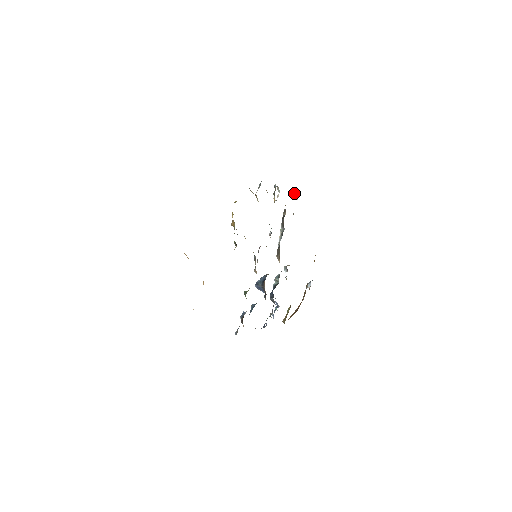
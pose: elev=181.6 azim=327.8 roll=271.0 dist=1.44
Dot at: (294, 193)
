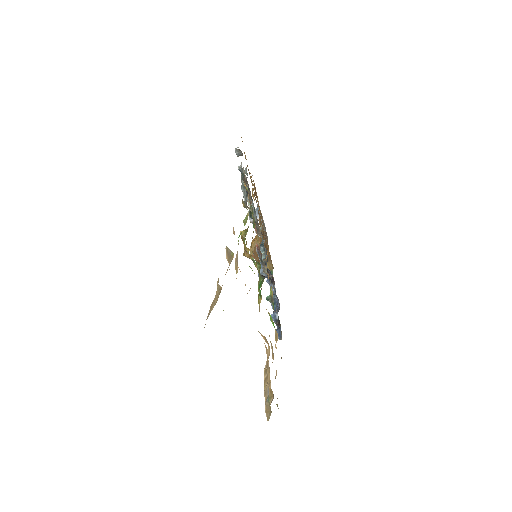
Dot at: (240, 151)
